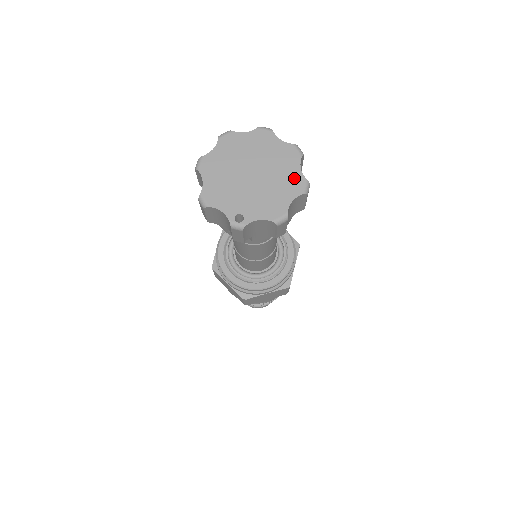
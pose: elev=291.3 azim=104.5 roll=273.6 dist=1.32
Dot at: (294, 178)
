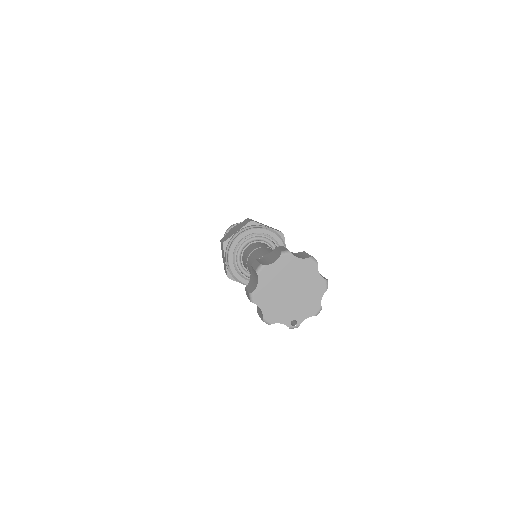
Dot at: (318, 282)
